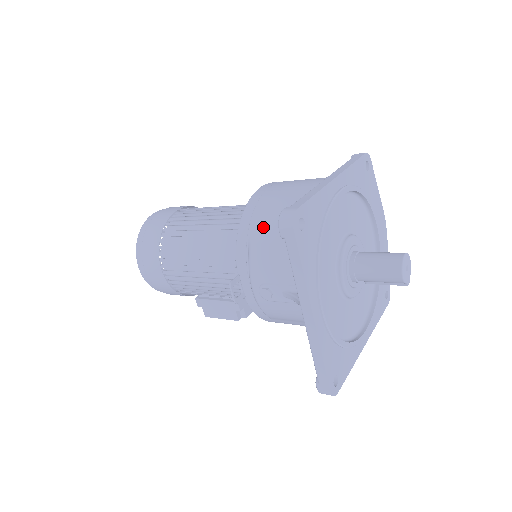
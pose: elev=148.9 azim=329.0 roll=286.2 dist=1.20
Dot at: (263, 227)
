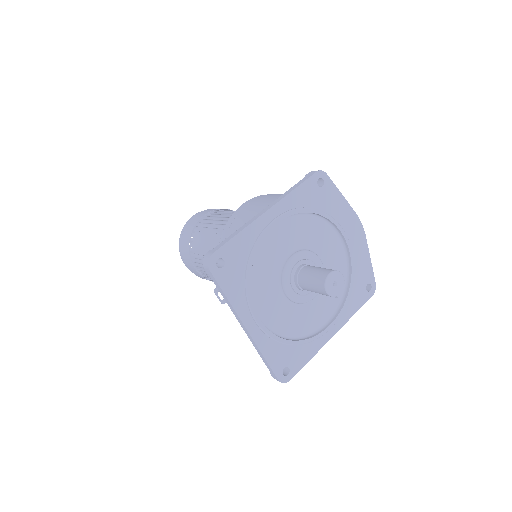
Dot at: occluded
